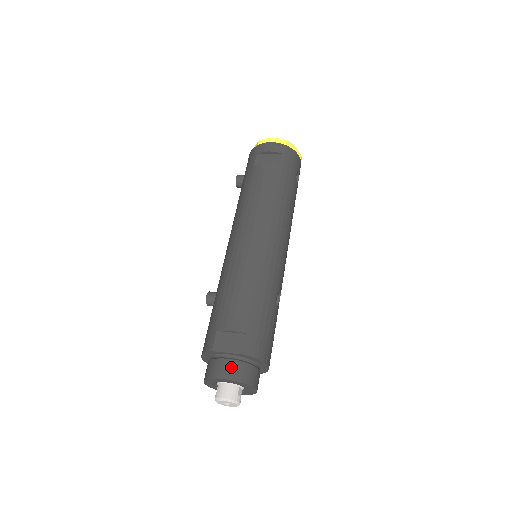
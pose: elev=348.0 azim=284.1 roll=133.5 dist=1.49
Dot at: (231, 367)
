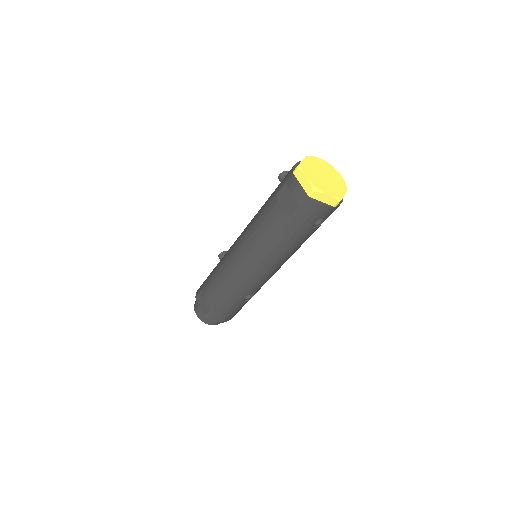
Dot at: (200, 313)
